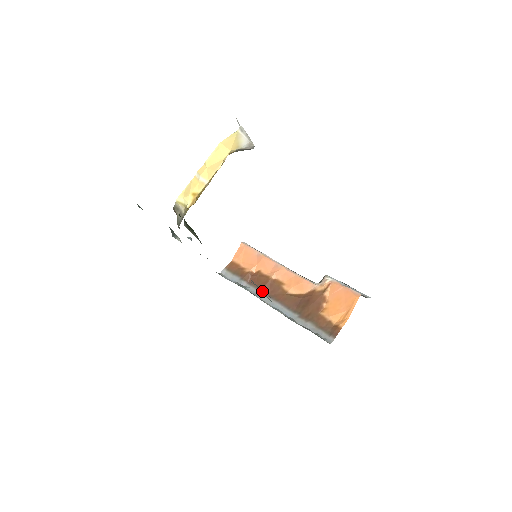
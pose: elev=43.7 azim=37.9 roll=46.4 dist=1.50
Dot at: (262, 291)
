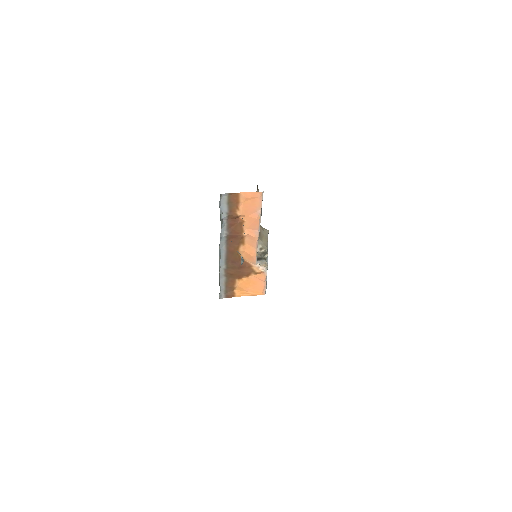
Dot at: (228, 236)
